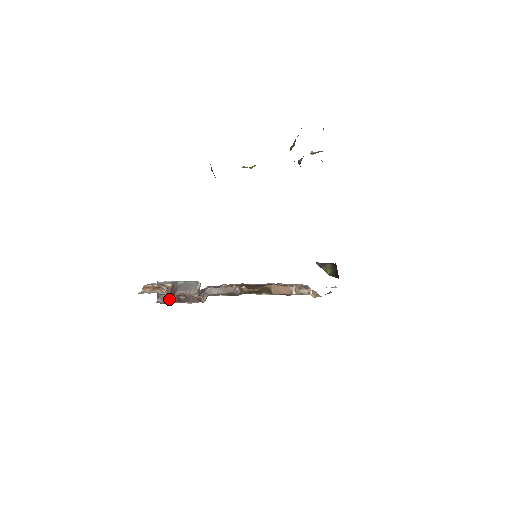
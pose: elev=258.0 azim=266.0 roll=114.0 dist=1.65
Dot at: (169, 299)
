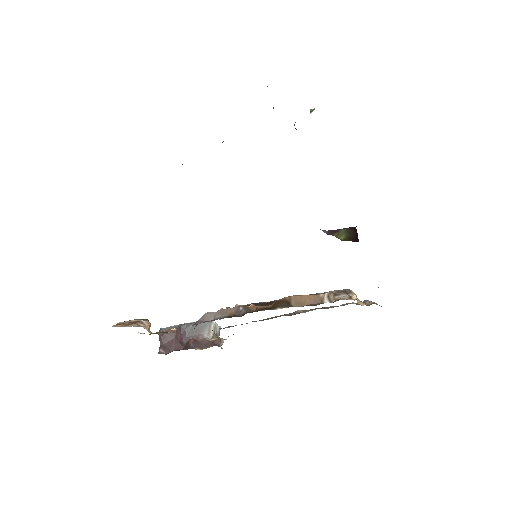
Dot at: (174, 347)
